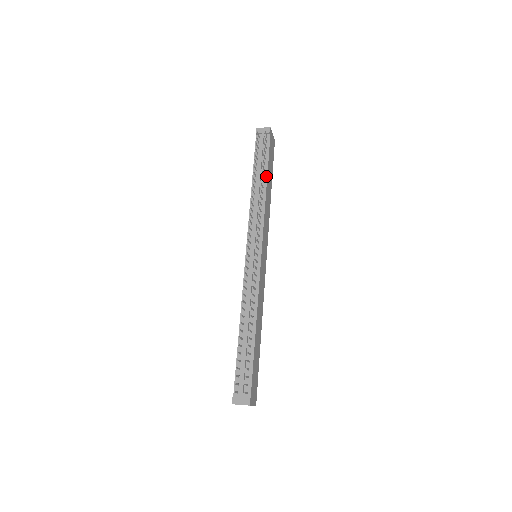
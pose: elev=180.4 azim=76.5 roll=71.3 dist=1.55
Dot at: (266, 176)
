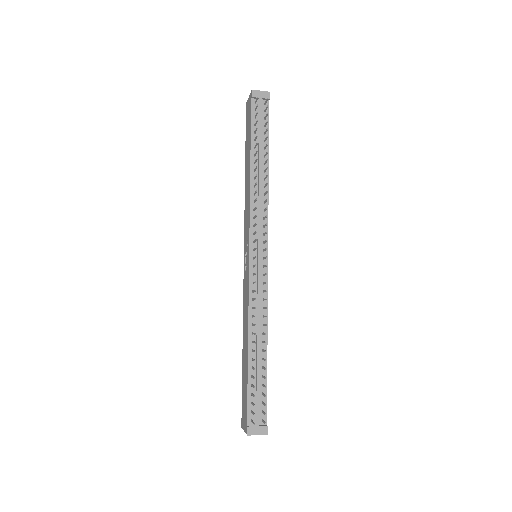
Dot at: (267, 157)
